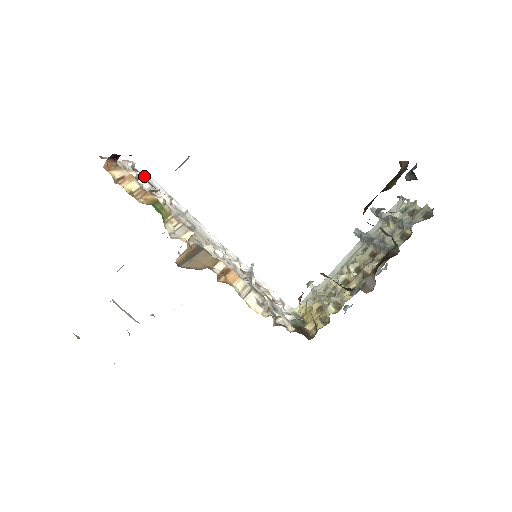
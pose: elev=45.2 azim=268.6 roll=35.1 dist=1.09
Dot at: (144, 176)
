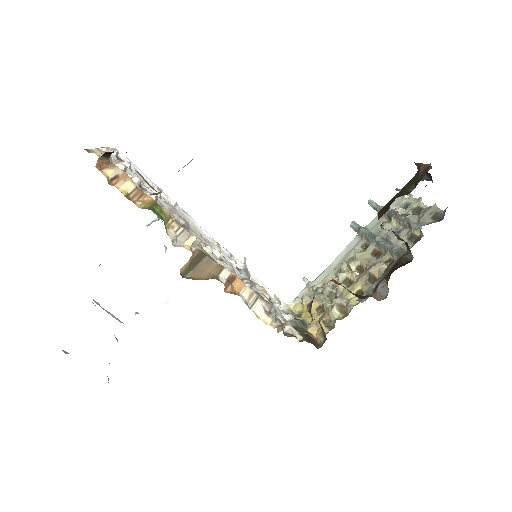
Dot at: (142, 176)
